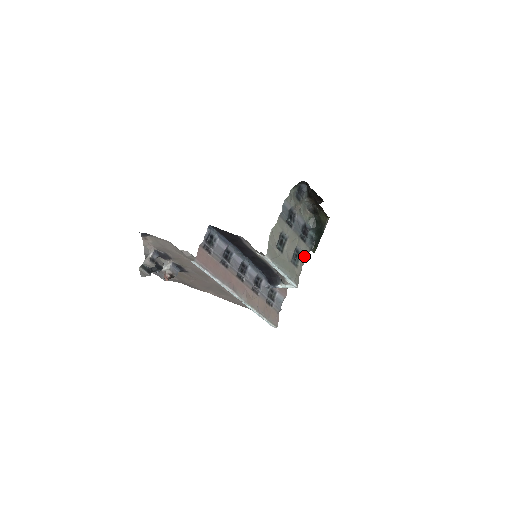
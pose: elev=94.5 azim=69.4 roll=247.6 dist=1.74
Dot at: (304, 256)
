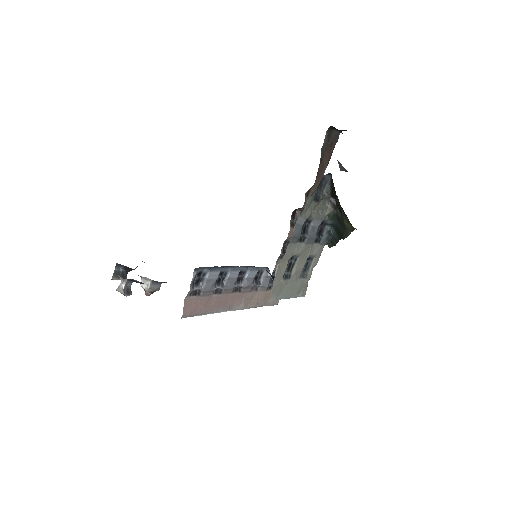
Dot at: (316, 258)
